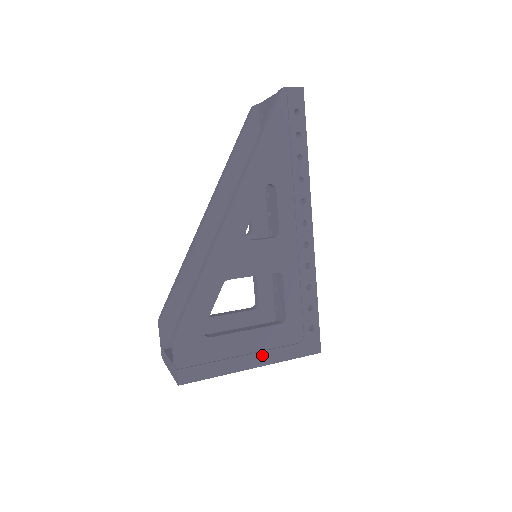
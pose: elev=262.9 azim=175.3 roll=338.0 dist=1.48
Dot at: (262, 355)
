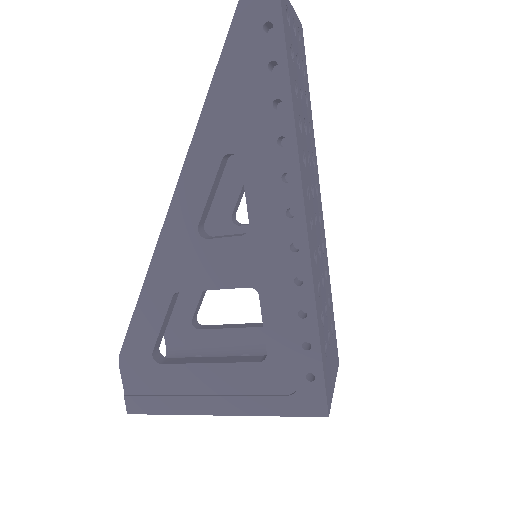
Dot at: (232, 400)
